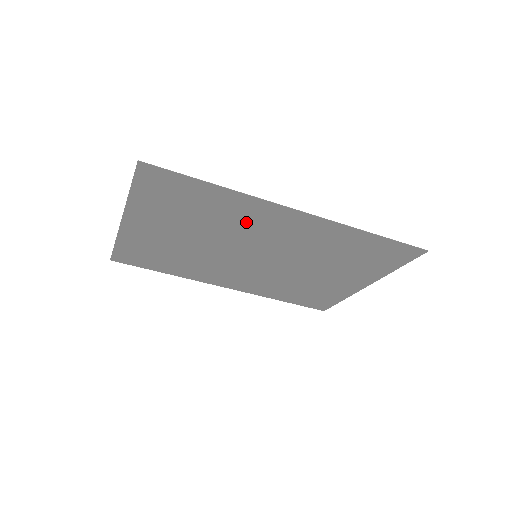
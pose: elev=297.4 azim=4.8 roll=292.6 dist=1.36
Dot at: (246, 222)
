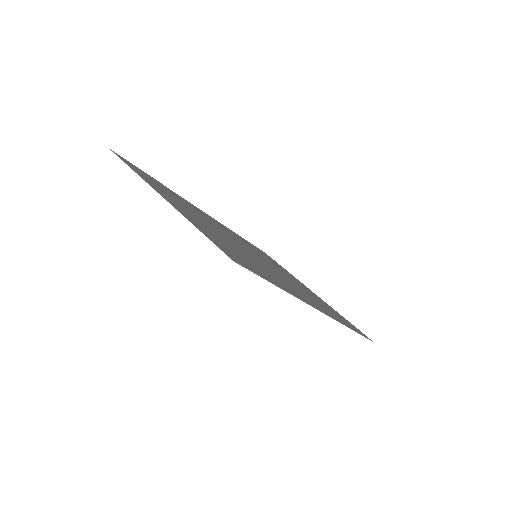
Dot at: (275, 276)
